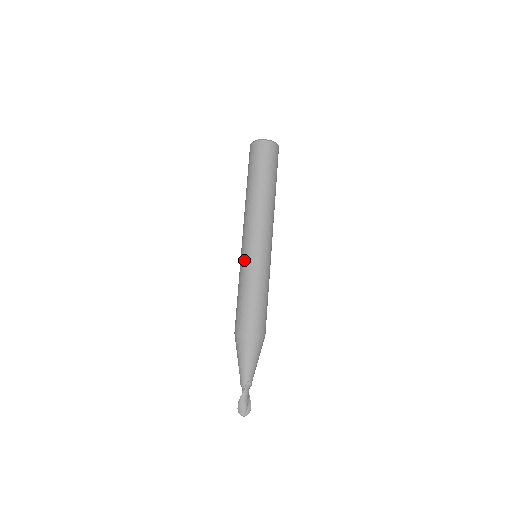
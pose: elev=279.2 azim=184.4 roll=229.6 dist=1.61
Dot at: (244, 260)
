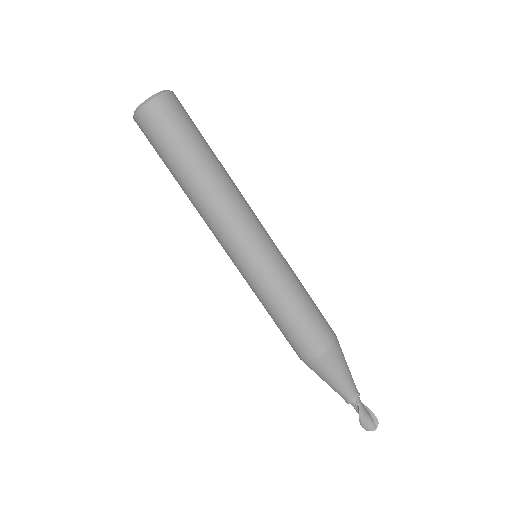
Dot at: (251, 275)
